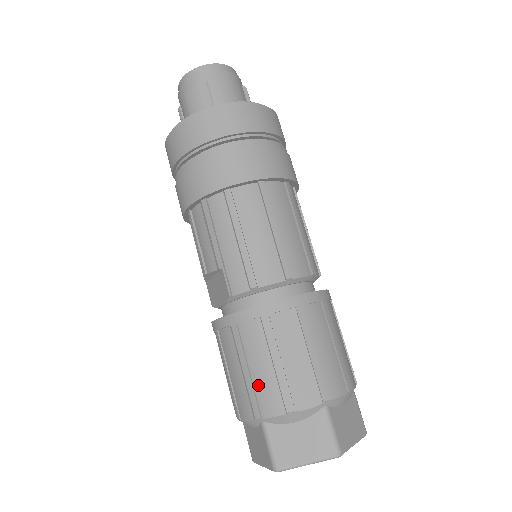
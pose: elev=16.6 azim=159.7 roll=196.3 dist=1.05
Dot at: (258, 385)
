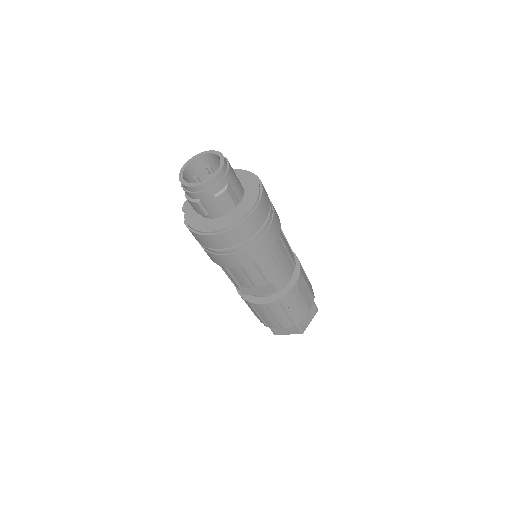
Dot at: (296, 314)
